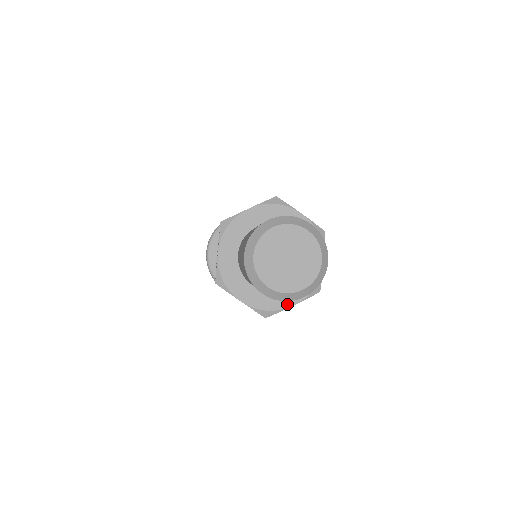
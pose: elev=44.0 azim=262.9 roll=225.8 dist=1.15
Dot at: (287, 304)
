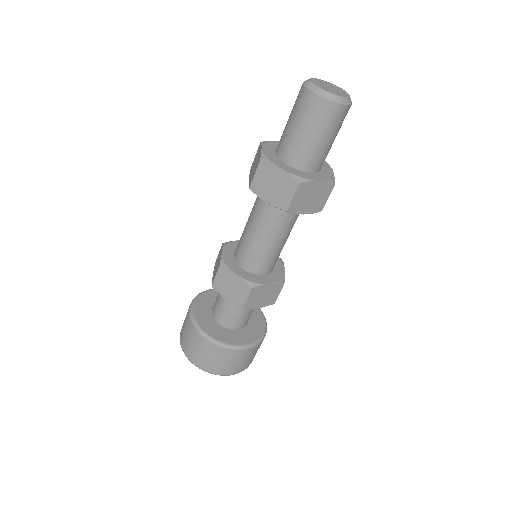
Dot at: (314, 179)
